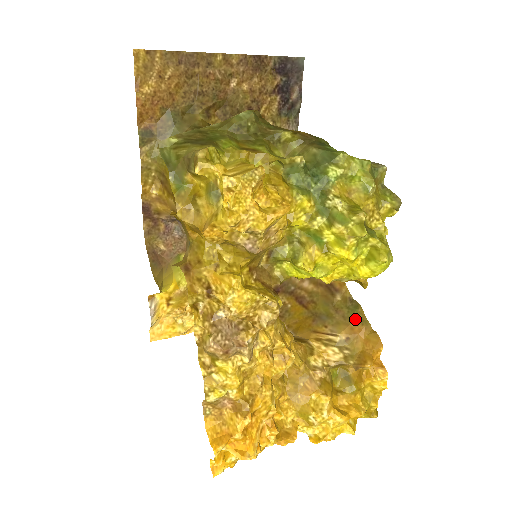
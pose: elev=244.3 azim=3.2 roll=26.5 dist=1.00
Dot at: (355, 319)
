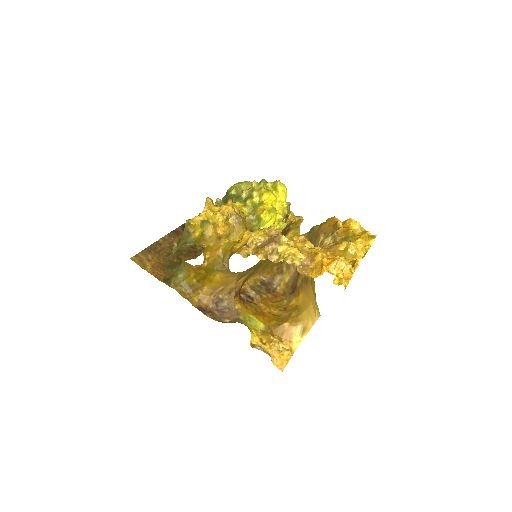
Dot at: (318, 230)
